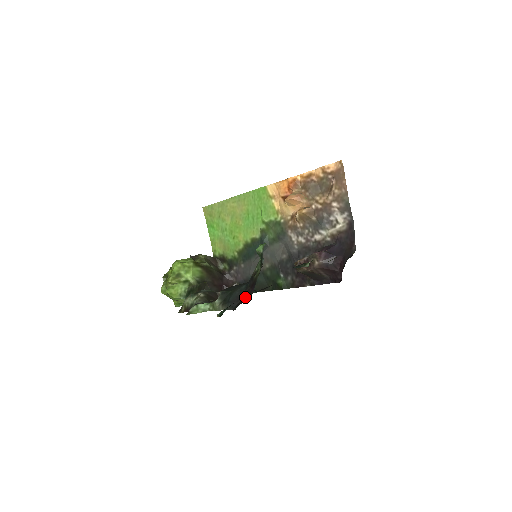
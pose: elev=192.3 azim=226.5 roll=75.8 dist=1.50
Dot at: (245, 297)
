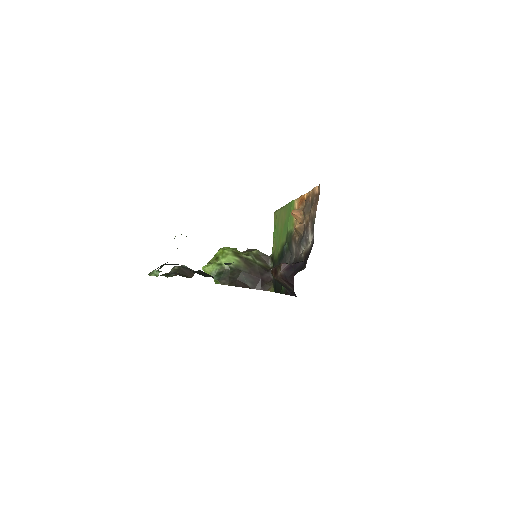
Dot at: occluded
